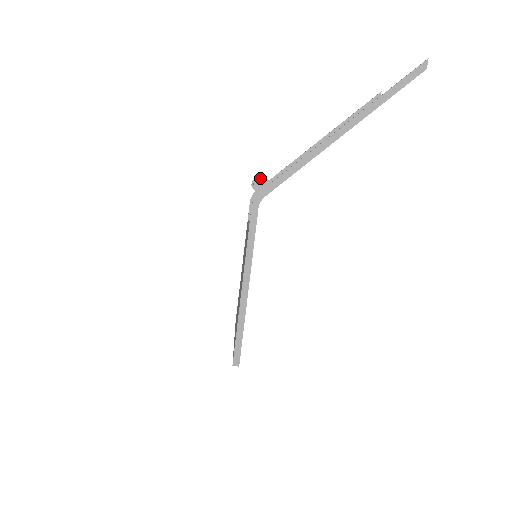
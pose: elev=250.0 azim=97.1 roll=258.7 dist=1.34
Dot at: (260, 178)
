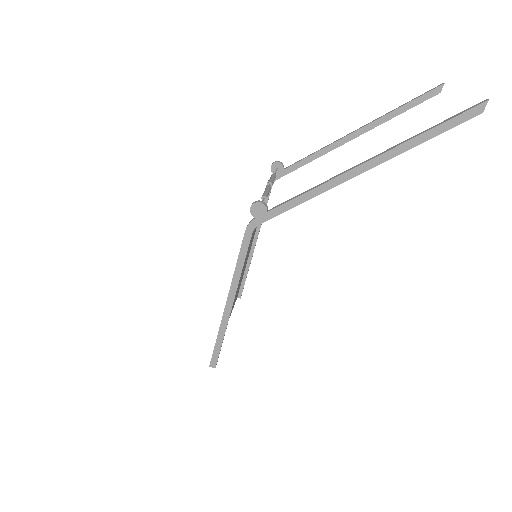
Dot at: (258, 204)
